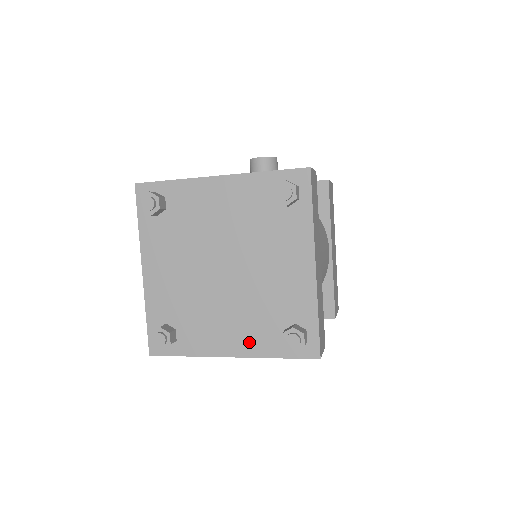
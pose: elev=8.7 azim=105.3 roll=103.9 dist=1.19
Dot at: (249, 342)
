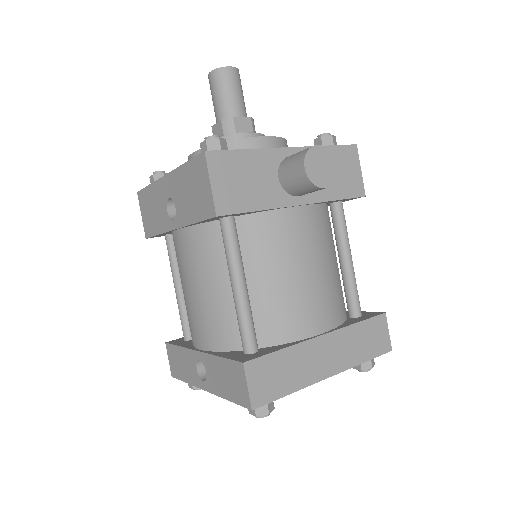
Dot at: occluded
